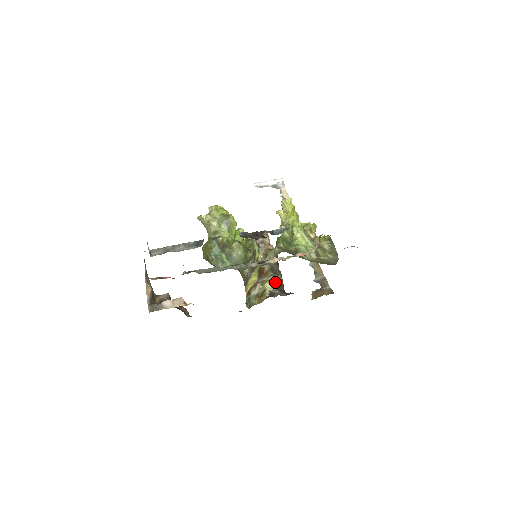
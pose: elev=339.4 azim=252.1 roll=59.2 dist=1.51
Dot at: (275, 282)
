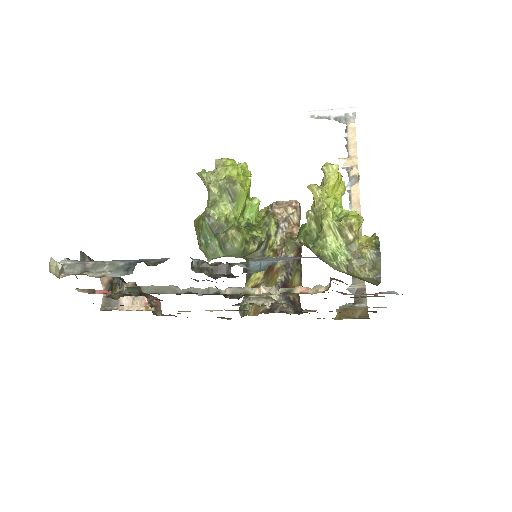
Dot at: (285, 287)
